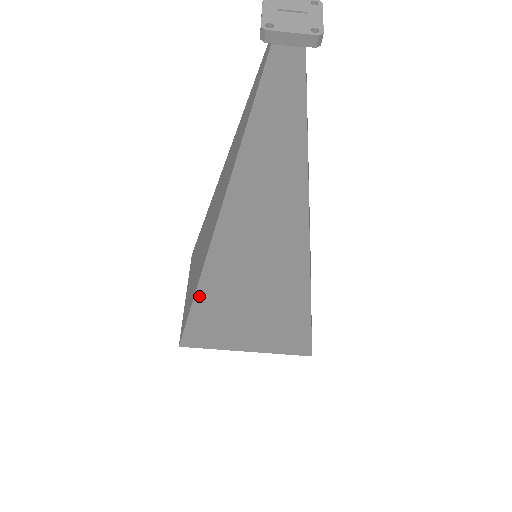
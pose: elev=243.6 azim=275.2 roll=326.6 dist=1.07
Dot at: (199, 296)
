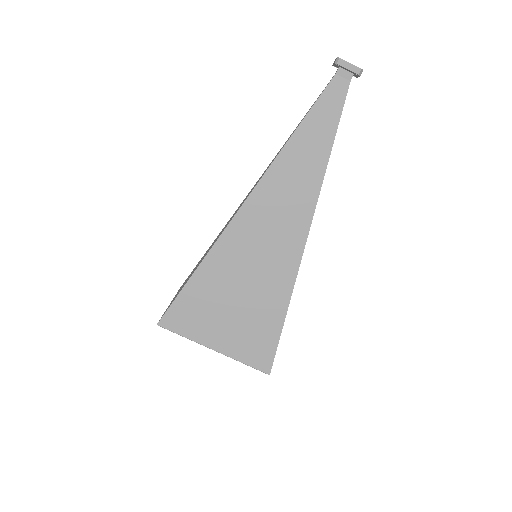
Dot at: (210, 256)
